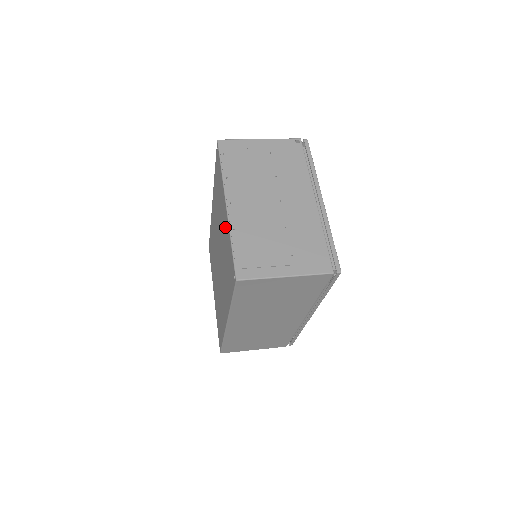
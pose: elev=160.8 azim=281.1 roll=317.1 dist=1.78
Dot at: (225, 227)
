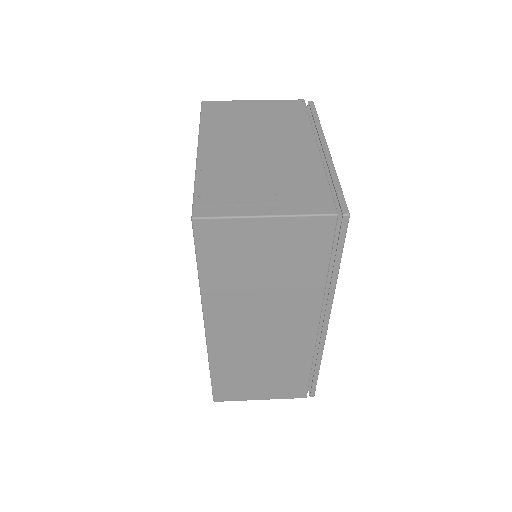
Dot at: occluded
